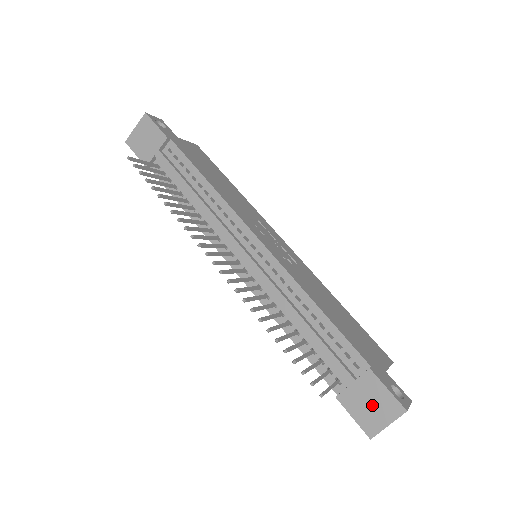
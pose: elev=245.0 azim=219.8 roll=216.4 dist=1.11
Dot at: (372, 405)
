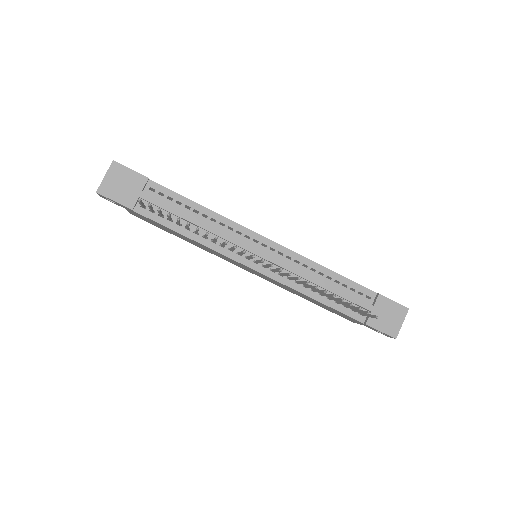
Dot at: (389, 316)
